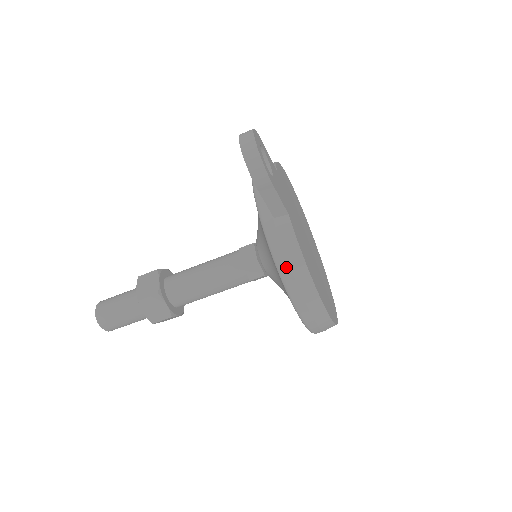
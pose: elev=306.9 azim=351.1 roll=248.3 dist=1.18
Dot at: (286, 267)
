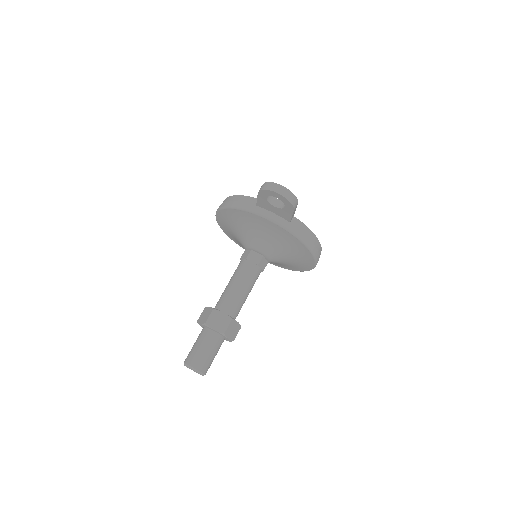
Dot at: (309, 242)
